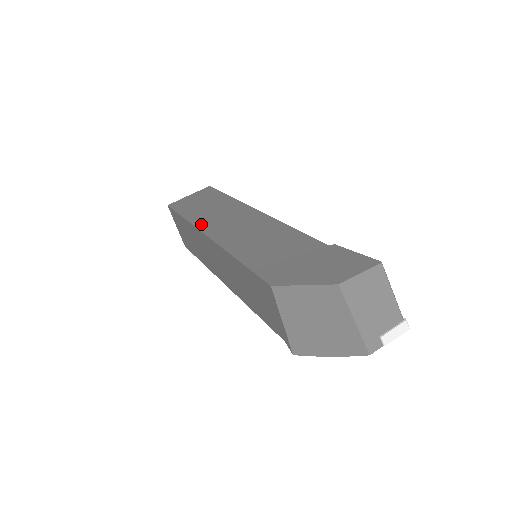
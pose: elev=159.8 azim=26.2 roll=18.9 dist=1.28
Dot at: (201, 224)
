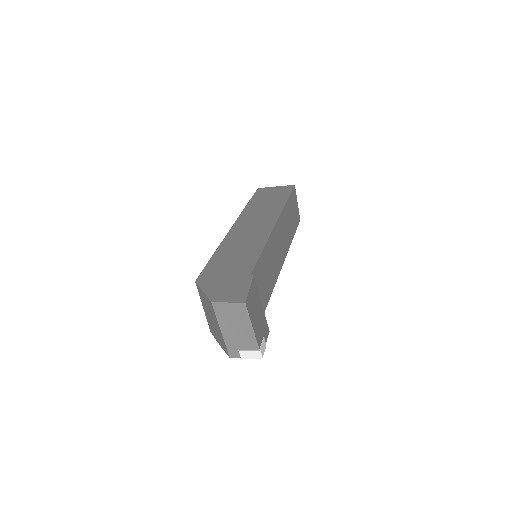
Dot at: (243, 216)
